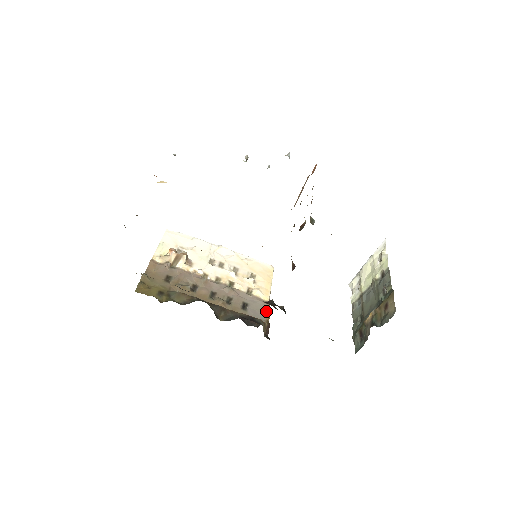
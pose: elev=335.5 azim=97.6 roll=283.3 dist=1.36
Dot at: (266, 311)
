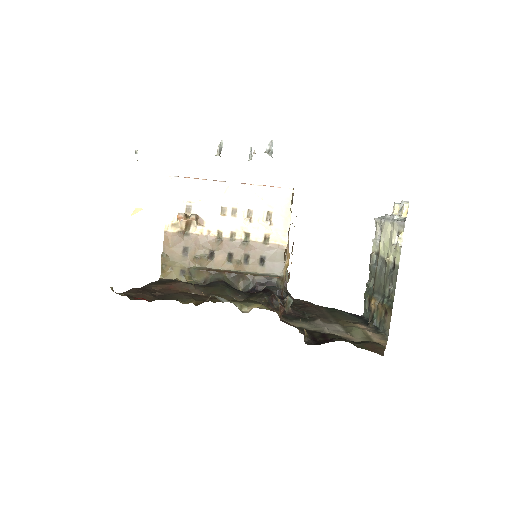
Dot at: occluded
